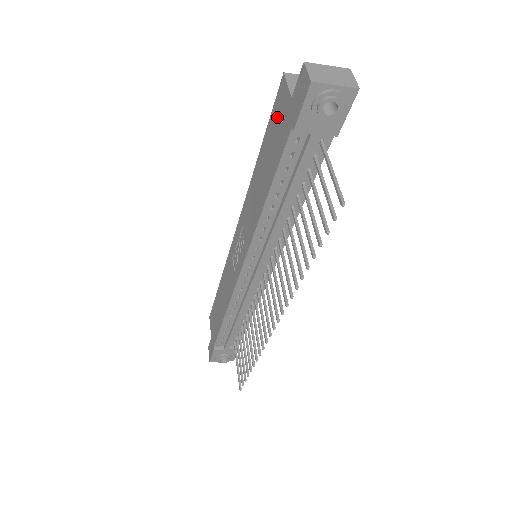
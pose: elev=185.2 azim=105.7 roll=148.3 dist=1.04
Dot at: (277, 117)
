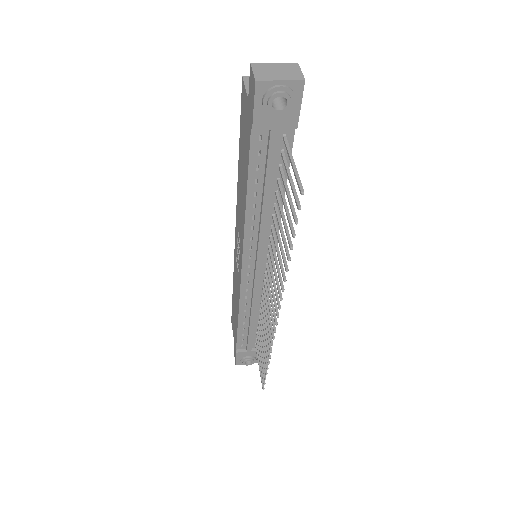
Dot at: (243, 119)
